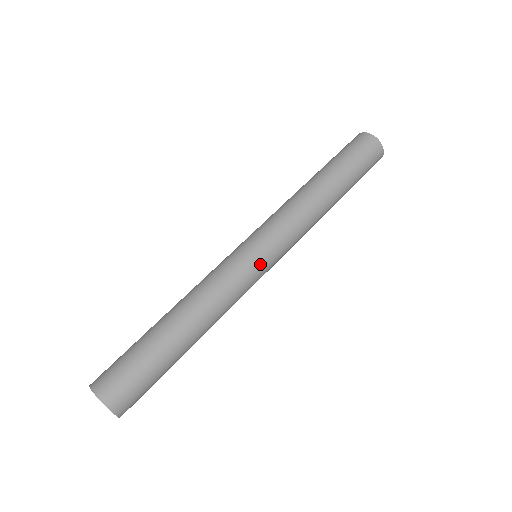
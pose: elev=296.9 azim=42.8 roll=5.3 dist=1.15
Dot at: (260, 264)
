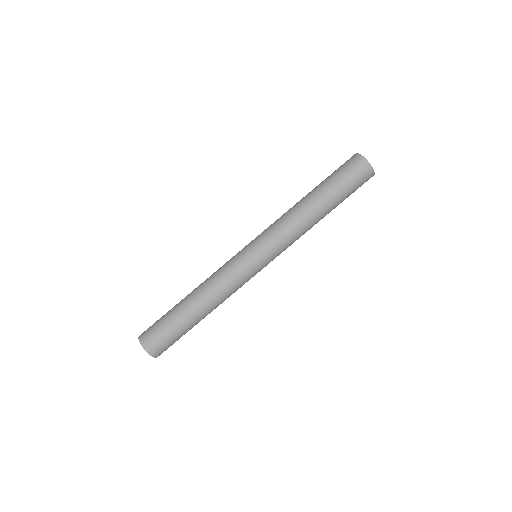
Dot at: (252, 262)
